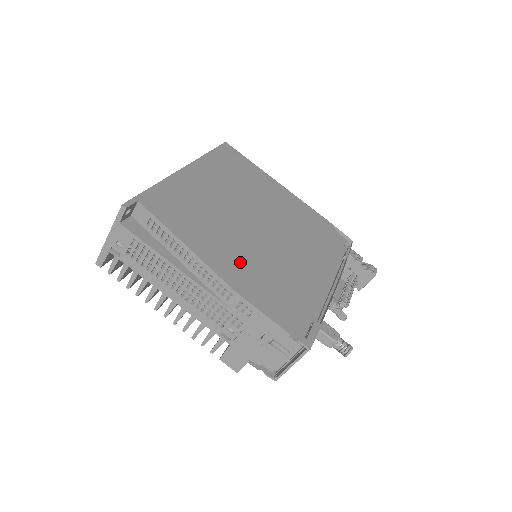
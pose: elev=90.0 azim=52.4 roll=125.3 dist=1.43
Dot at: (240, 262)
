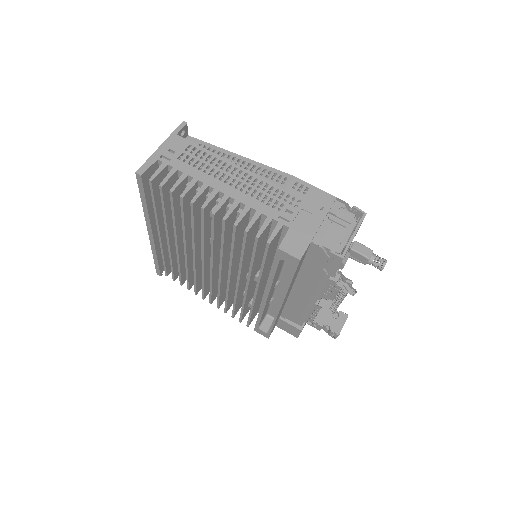
Dot at: occluded
